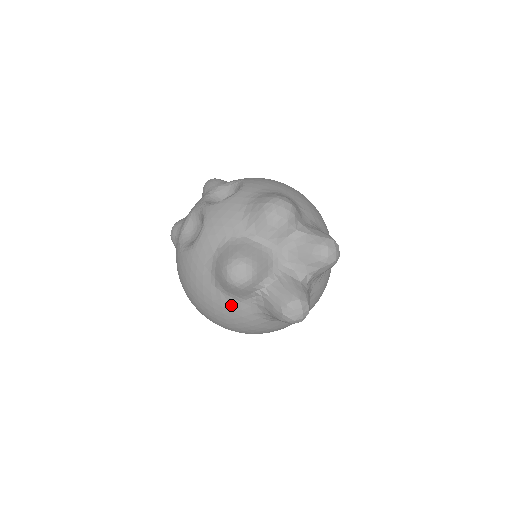
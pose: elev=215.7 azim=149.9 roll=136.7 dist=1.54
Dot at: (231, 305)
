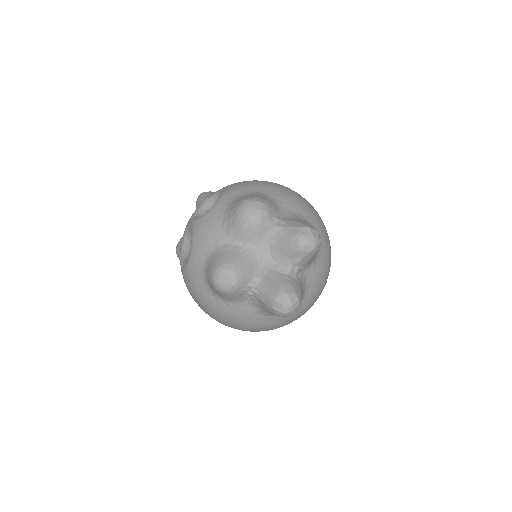
Dot at: (232, 309)
